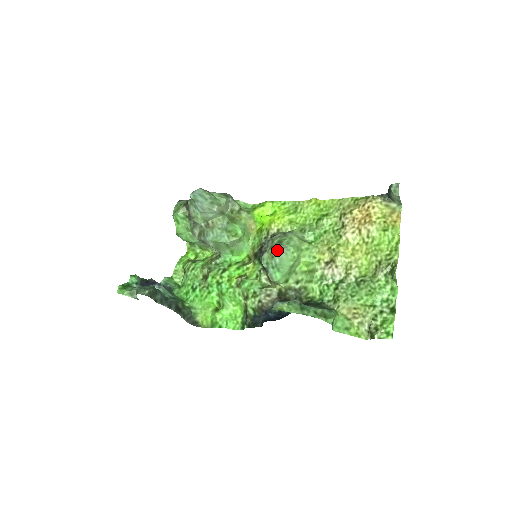
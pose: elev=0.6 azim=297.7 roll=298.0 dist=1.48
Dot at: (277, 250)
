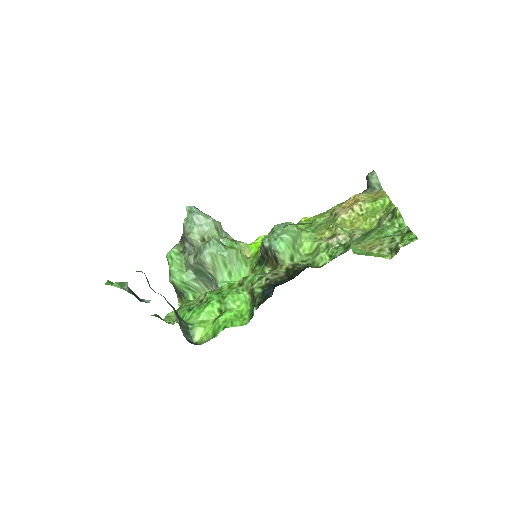
Dot at: (277, 226)
